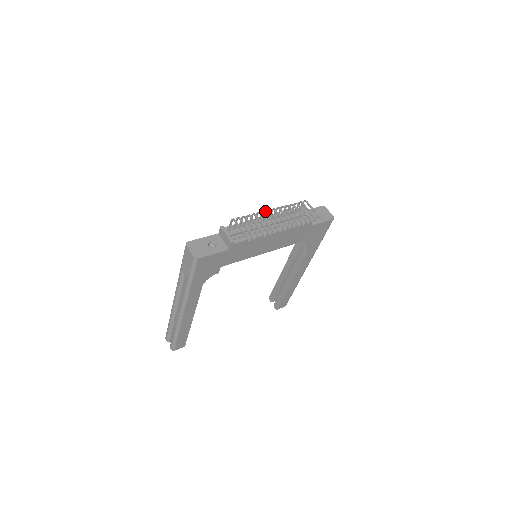
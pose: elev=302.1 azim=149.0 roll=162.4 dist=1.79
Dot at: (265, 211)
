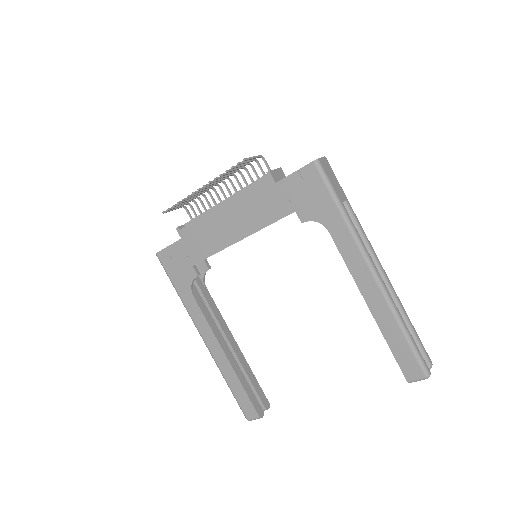
Dot at: (211, 187)
